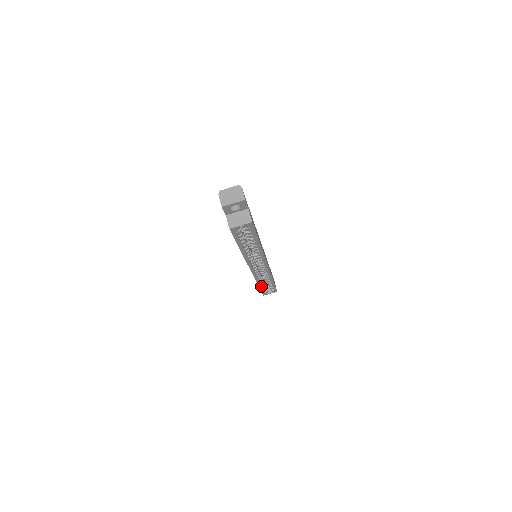
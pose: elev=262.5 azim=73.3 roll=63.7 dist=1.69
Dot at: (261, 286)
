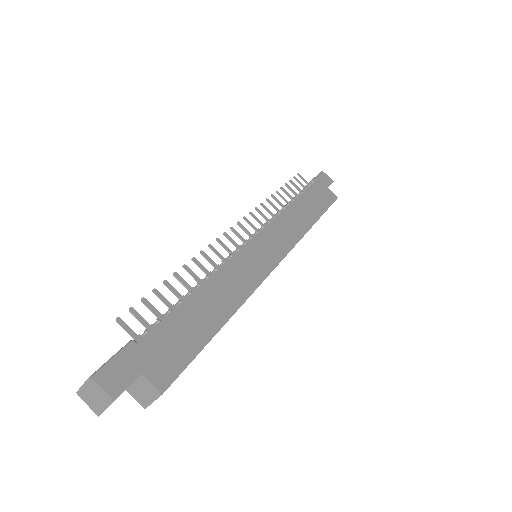
Dot at: occluded
